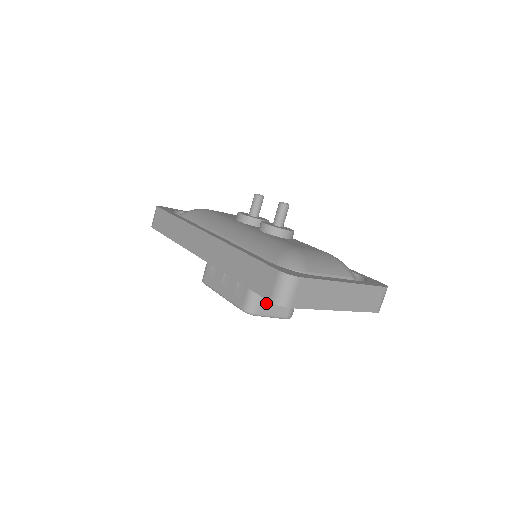
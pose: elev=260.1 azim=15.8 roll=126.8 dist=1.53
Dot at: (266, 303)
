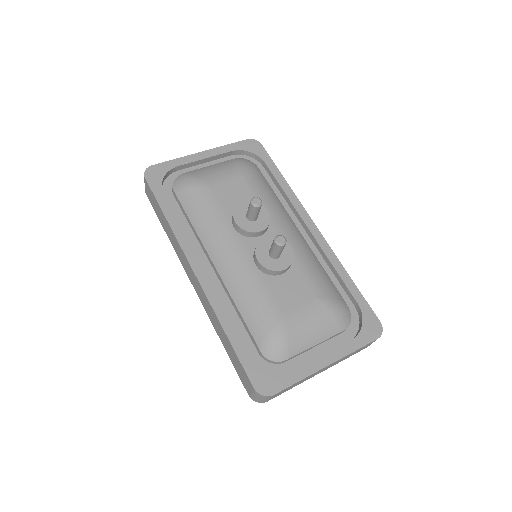
Dot at: occluded
